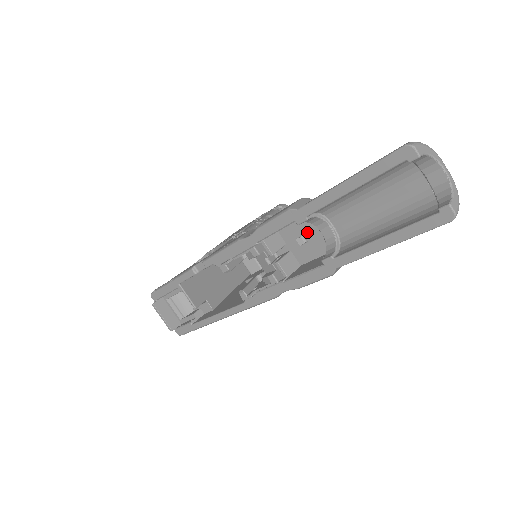
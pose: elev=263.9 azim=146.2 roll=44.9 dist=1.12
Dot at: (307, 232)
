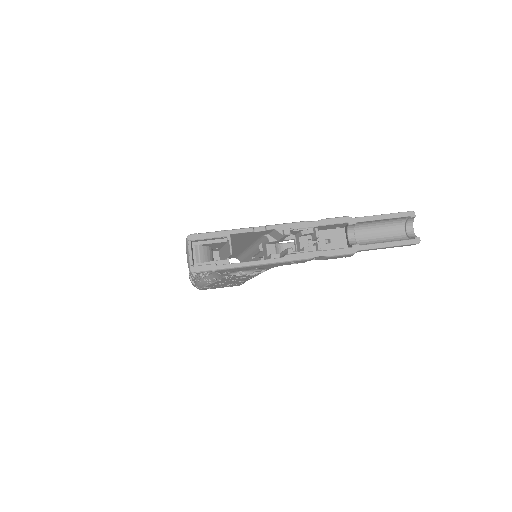
Dot at: (334, 238)
